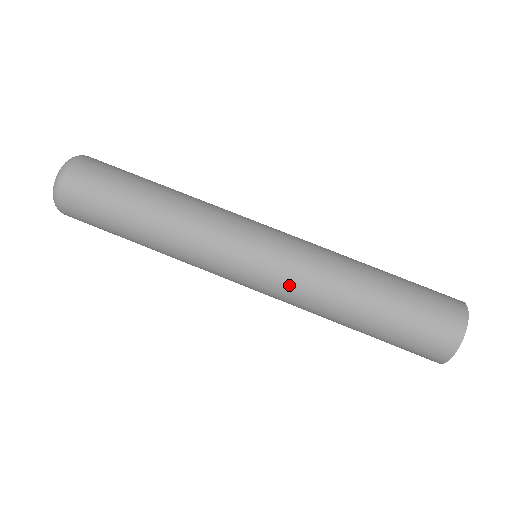
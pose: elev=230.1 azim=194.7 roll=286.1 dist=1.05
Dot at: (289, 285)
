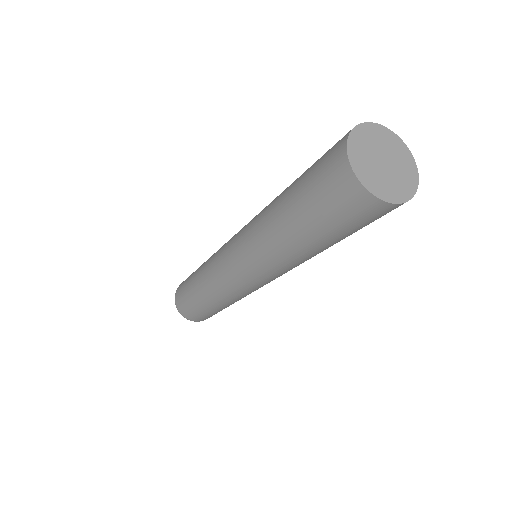
Dot at: (245, 241)
